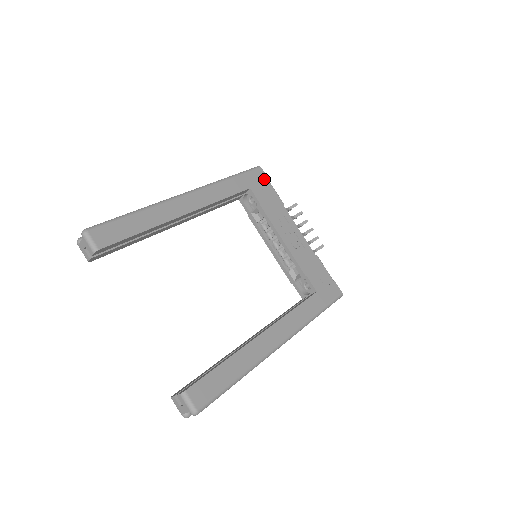
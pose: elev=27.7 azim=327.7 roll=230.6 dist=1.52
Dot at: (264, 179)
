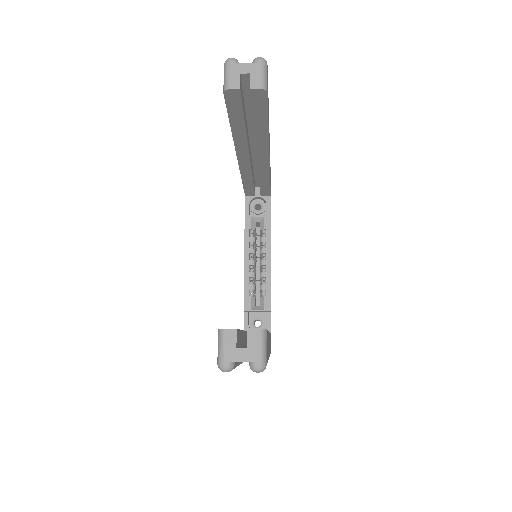
Dot at: occluded
